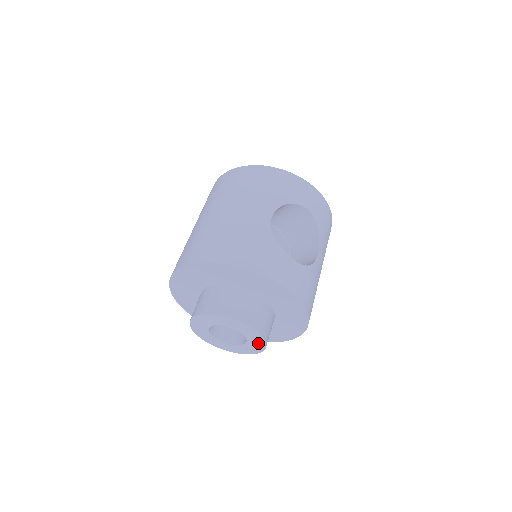
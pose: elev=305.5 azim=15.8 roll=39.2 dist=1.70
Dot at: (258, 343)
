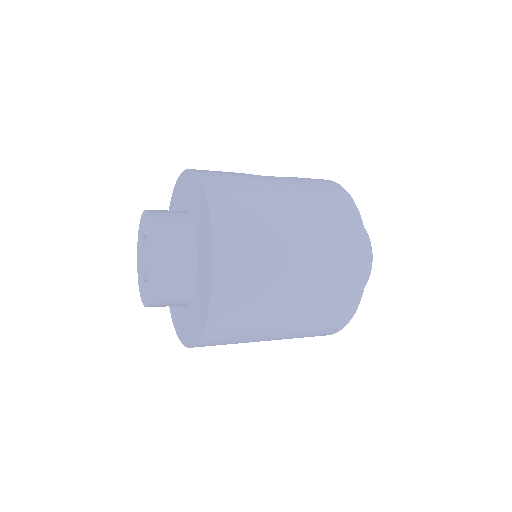
Dot at: (150, 230)
